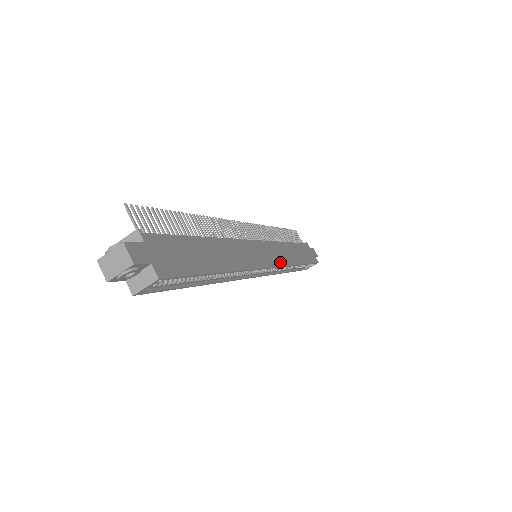
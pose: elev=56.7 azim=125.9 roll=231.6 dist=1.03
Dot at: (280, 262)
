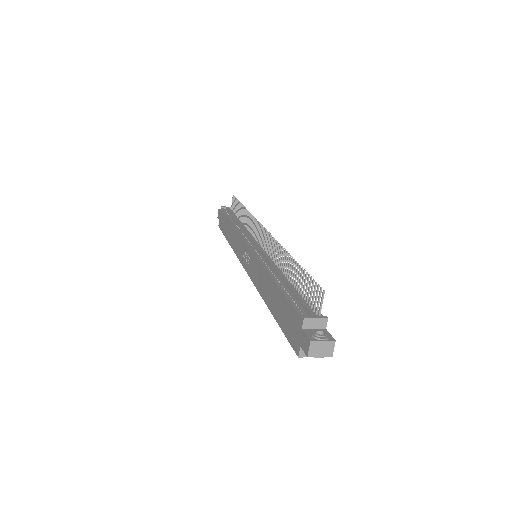
Dot at: occluded
